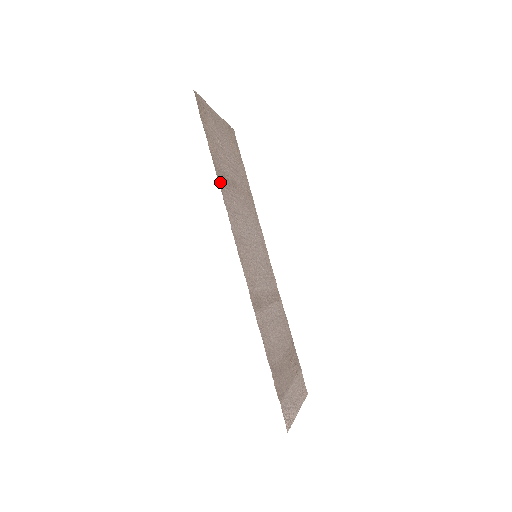
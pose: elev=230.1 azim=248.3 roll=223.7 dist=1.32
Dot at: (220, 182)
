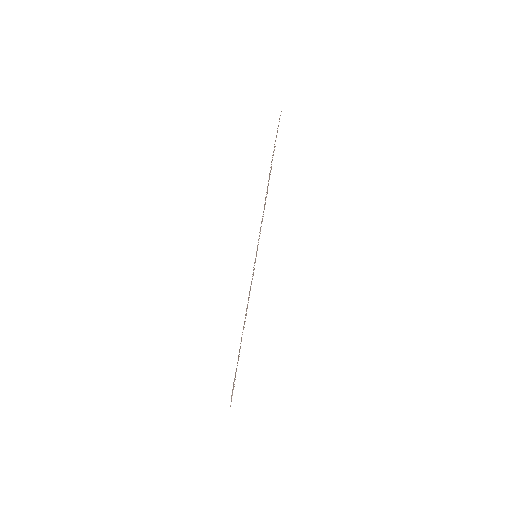
Dot at: occluded
